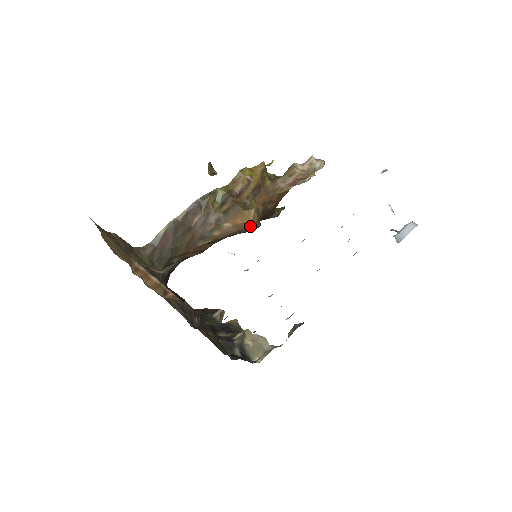
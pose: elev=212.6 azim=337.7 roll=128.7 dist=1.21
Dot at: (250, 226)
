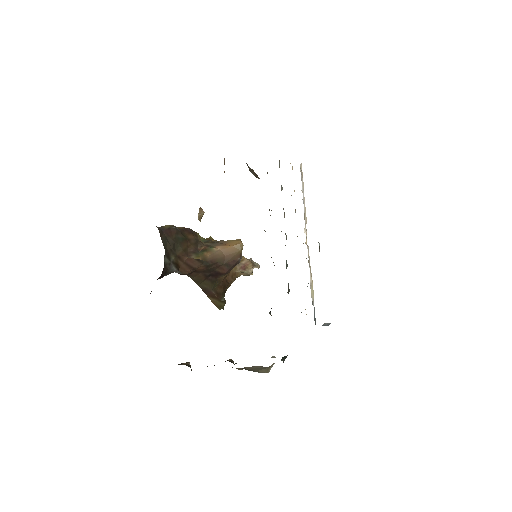
Dot at: (238, 250)
